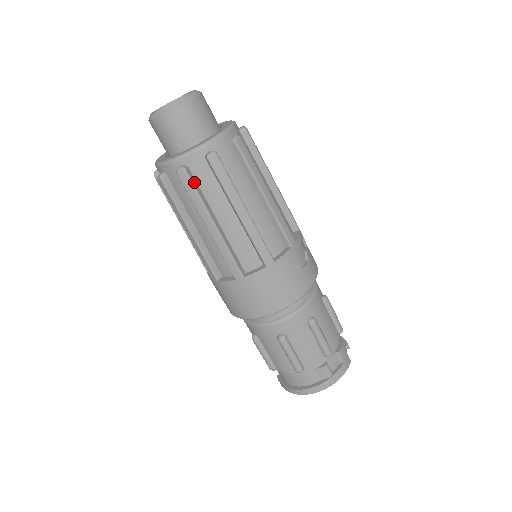
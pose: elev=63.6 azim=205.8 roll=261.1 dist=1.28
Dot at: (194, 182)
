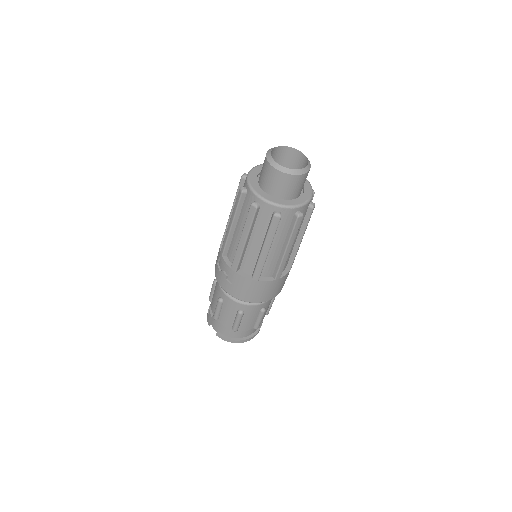
Dot at: (299, 222)
